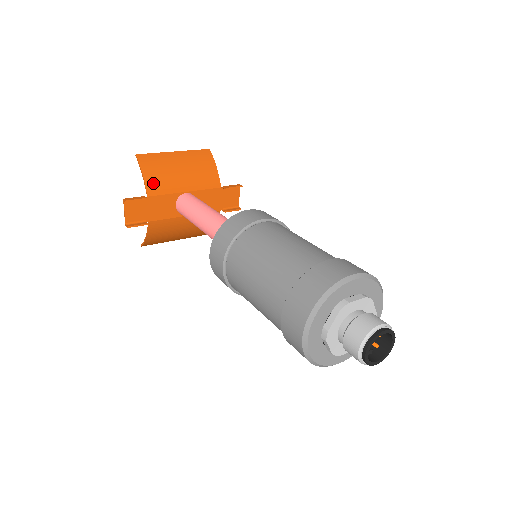
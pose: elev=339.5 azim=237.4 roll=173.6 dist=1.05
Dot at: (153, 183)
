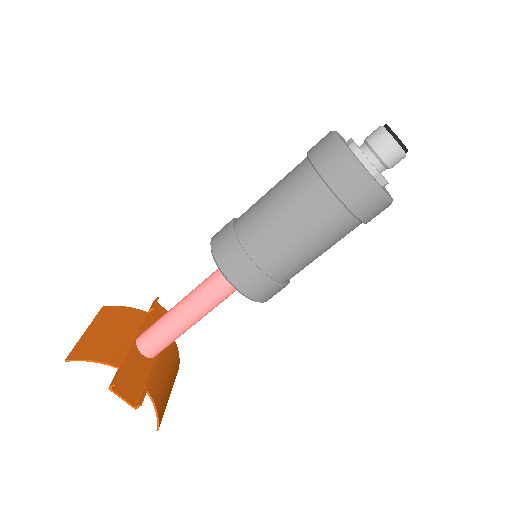
Dot at: (109, 357)
